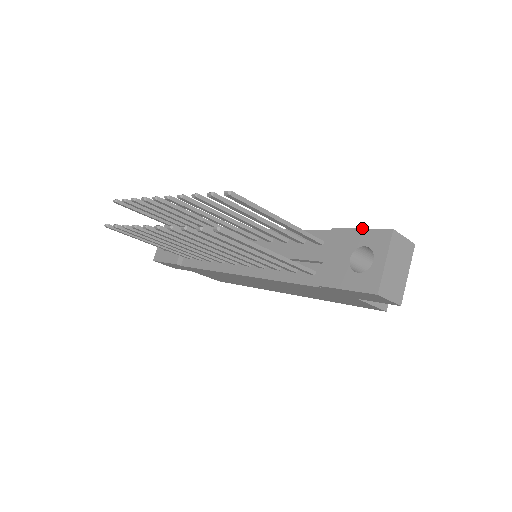
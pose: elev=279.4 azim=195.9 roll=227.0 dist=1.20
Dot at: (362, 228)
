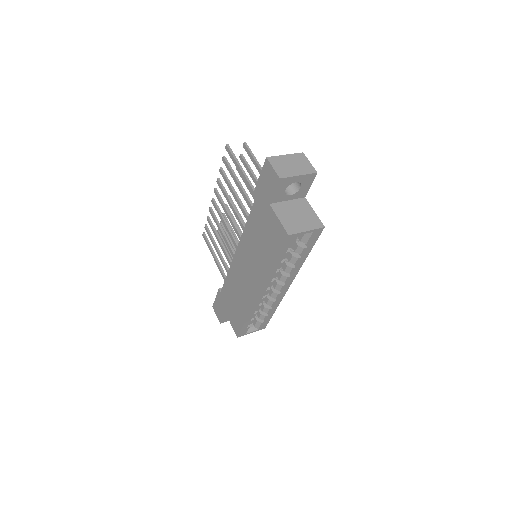
Dot at: occluded
